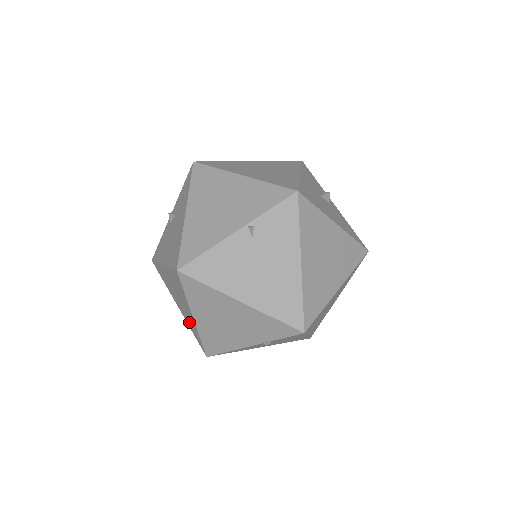
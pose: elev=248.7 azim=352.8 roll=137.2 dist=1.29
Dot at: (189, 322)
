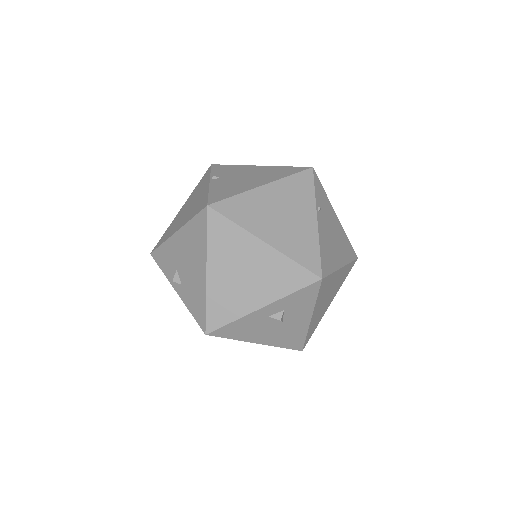
Dot at: (277, 280)
